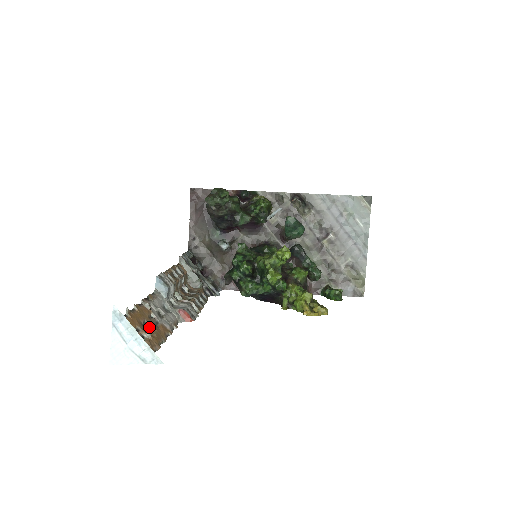
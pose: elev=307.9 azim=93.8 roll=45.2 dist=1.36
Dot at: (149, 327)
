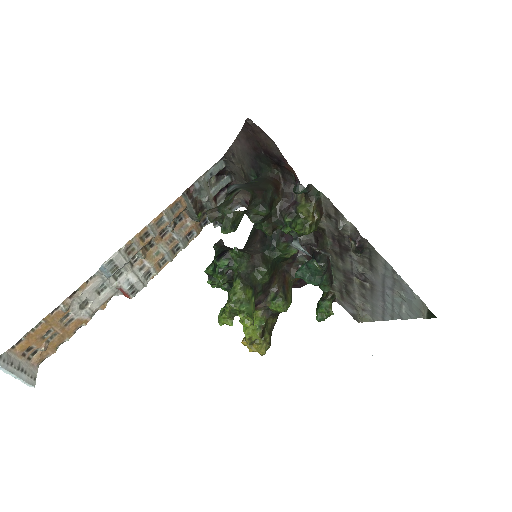
Dot at: (53, 334)
